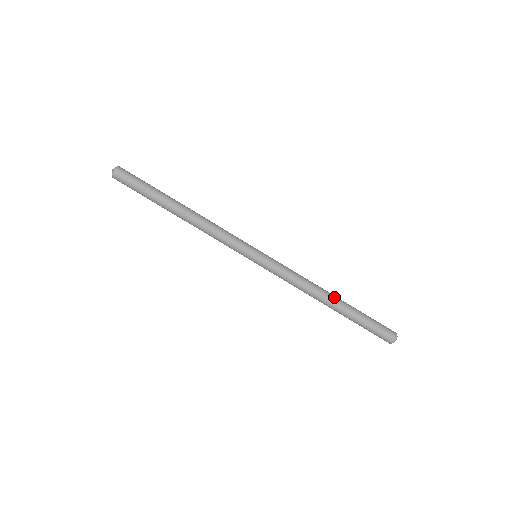
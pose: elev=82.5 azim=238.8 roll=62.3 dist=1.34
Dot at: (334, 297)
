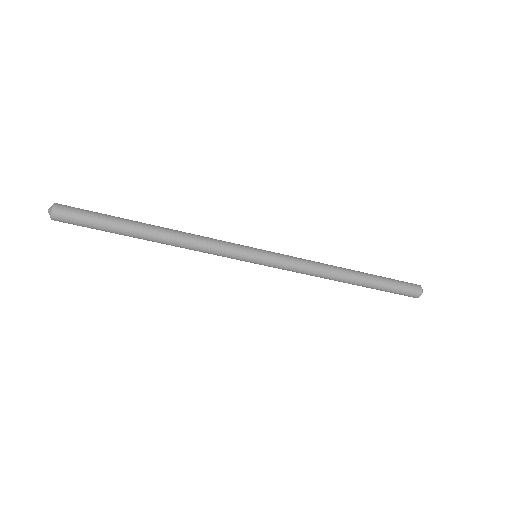
Dot at: (349, 282)
